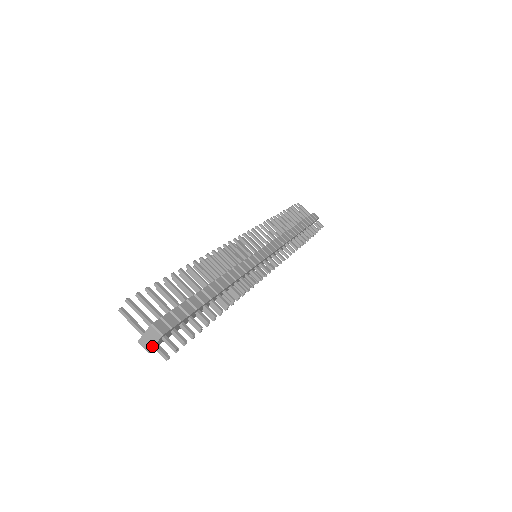
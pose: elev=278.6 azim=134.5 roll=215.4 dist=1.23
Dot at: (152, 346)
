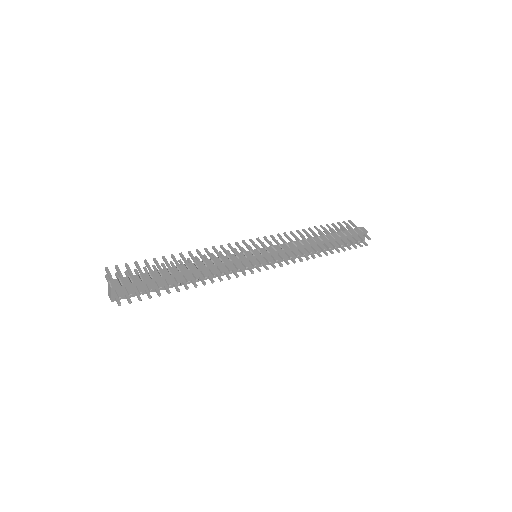
Dot at: (111, 296)
